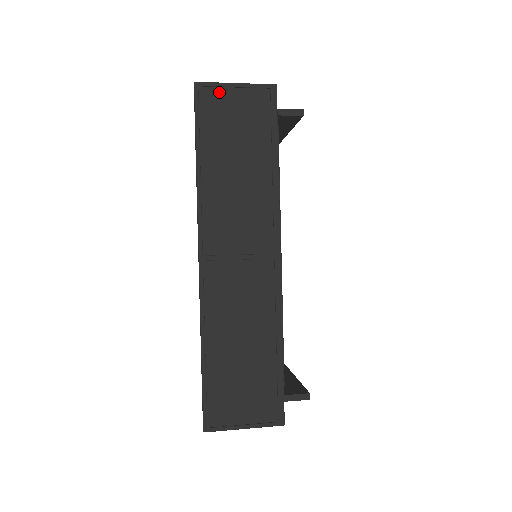
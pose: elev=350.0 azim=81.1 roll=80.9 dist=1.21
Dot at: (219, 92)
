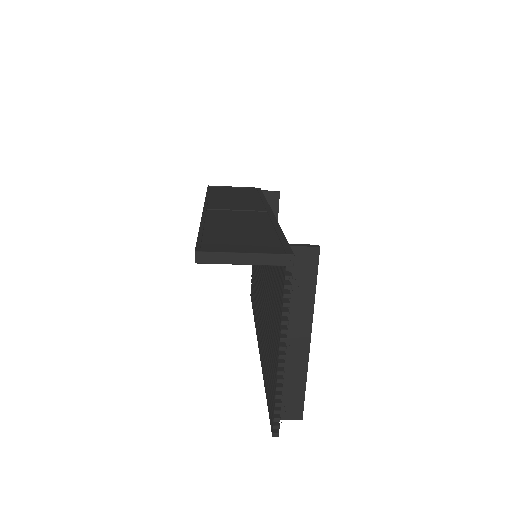
Dot at: (223, 188)
